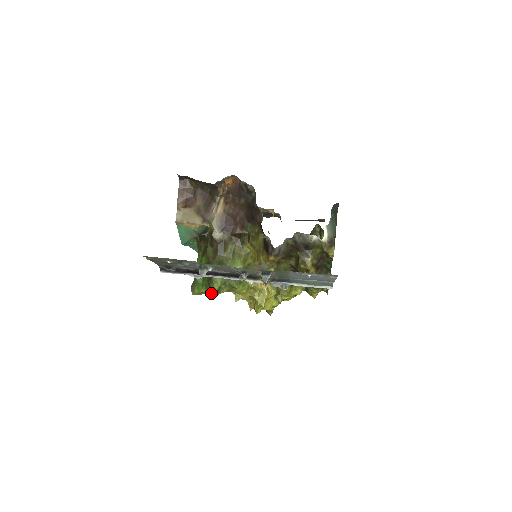
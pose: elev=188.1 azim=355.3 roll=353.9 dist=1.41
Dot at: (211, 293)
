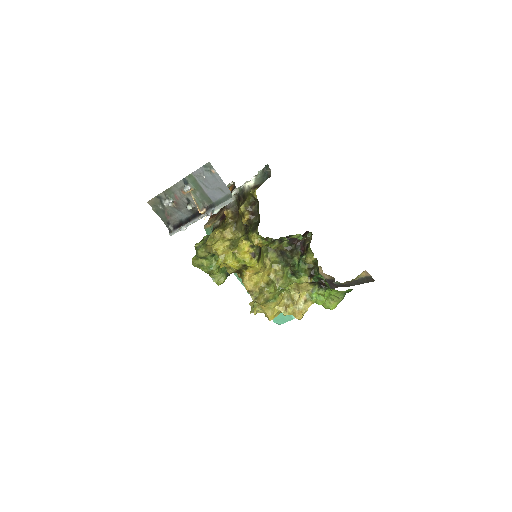
Dot at: (196, 254)
